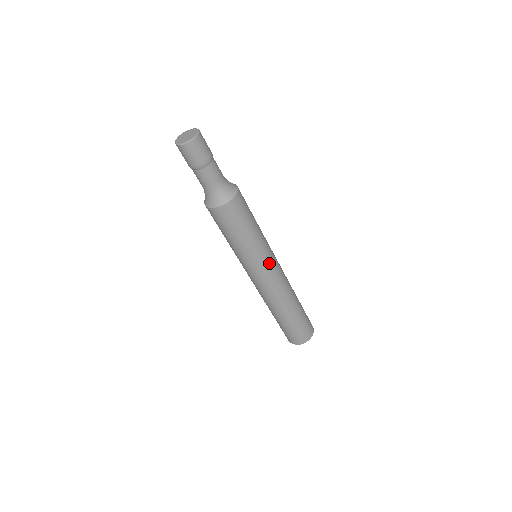
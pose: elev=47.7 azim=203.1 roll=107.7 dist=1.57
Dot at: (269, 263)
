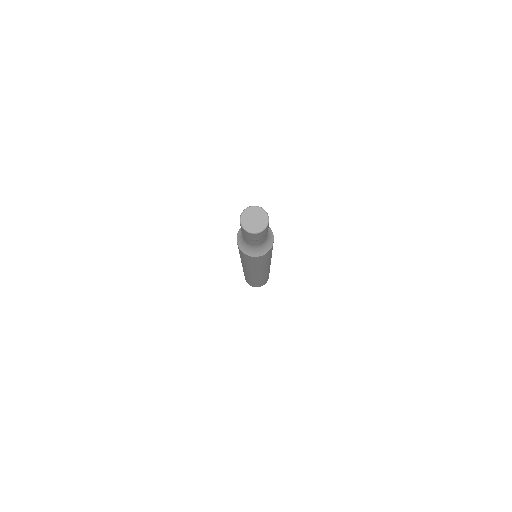
Dot at: (263, 270)
